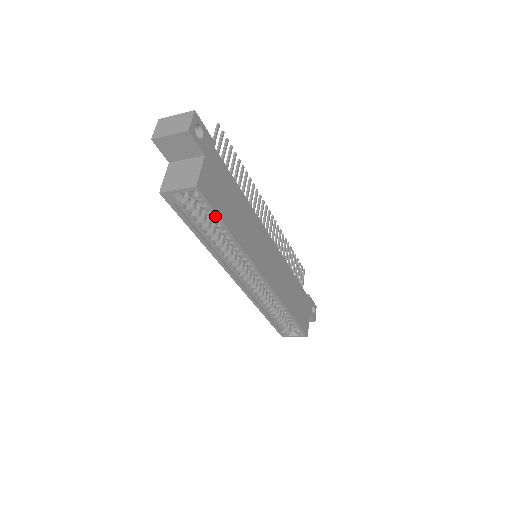
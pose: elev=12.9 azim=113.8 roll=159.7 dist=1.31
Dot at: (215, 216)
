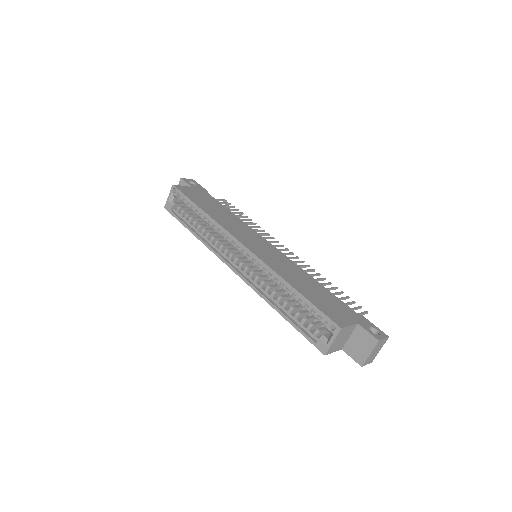
Dot at: (188, 201)
